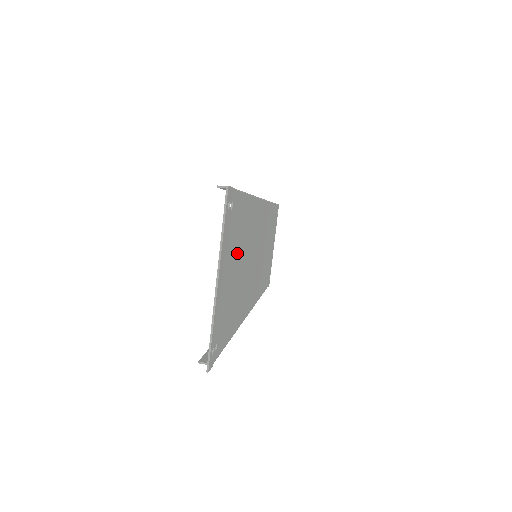
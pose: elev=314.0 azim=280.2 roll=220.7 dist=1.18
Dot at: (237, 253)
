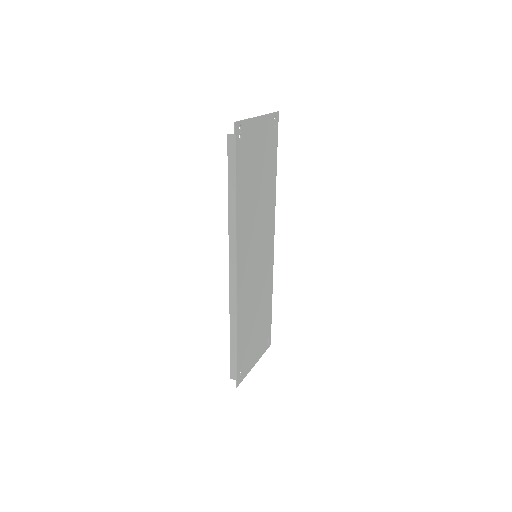
Dot at: (263, 164)
